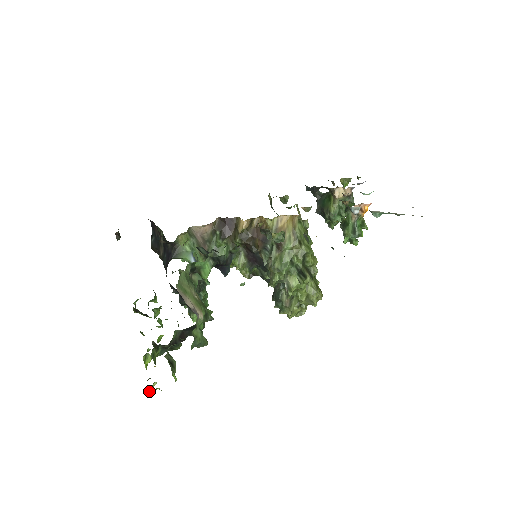
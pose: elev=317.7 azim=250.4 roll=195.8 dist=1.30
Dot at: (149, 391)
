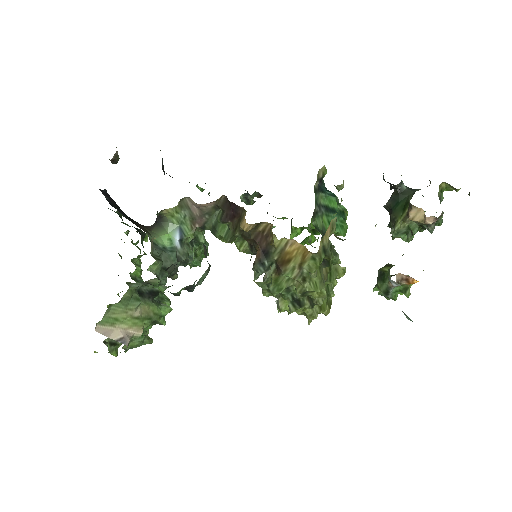
Dot at: occluded
